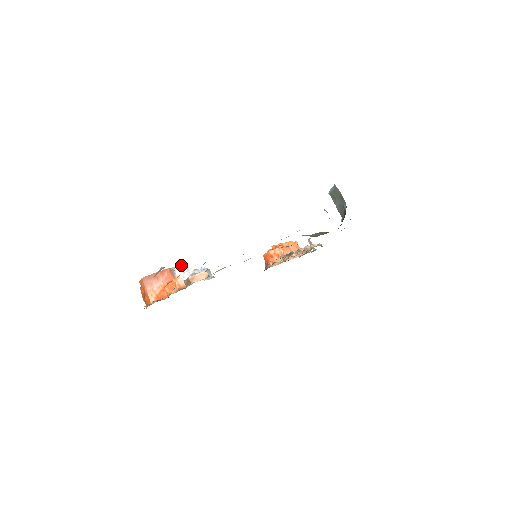
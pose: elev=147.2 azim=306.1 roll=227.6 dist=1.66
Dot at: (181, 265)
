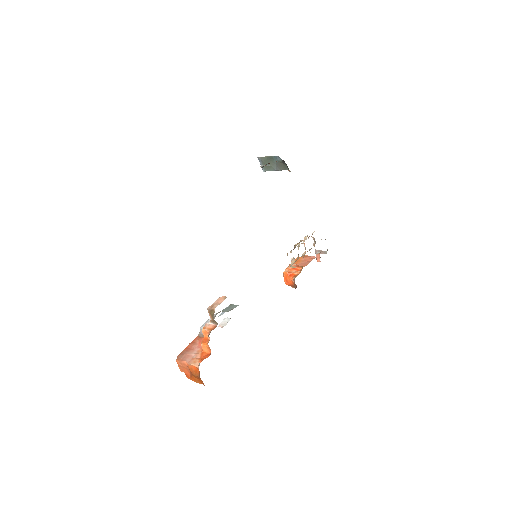
Dot at: occluded
